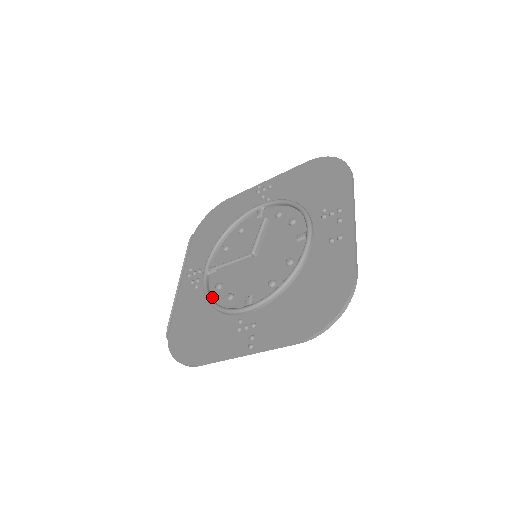
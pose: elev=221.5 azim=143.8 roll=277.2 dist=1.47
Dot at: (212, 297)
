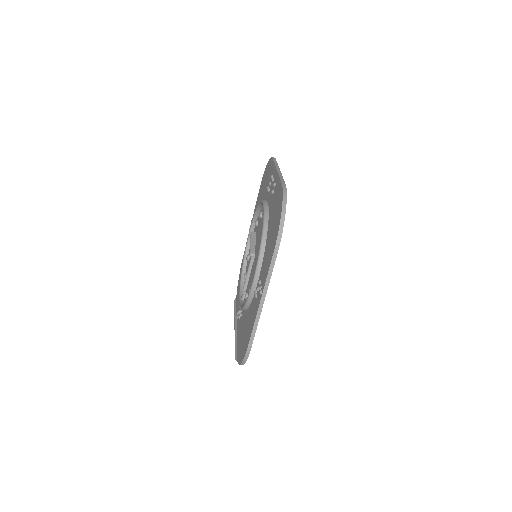
Dot at: occluded
